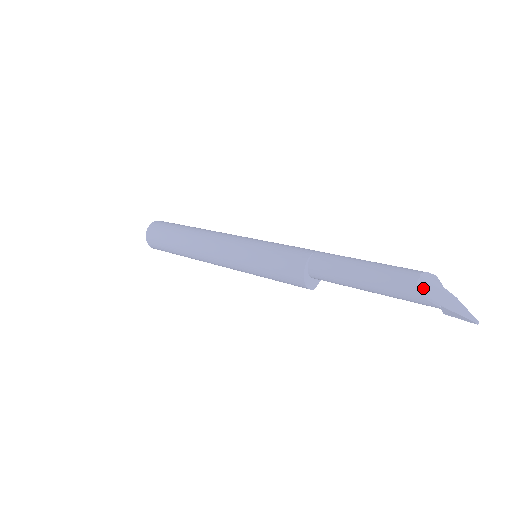
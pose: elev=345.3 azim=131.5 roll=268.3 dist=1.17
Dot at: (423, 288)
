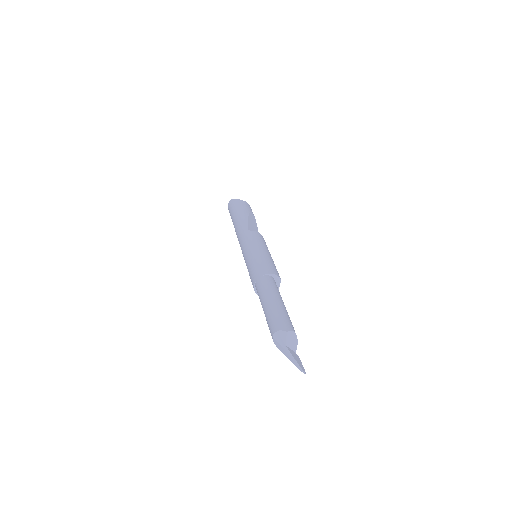
Dot at: (276, 344)
